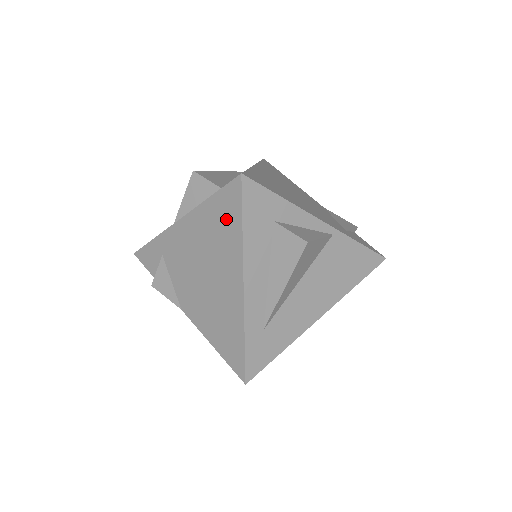
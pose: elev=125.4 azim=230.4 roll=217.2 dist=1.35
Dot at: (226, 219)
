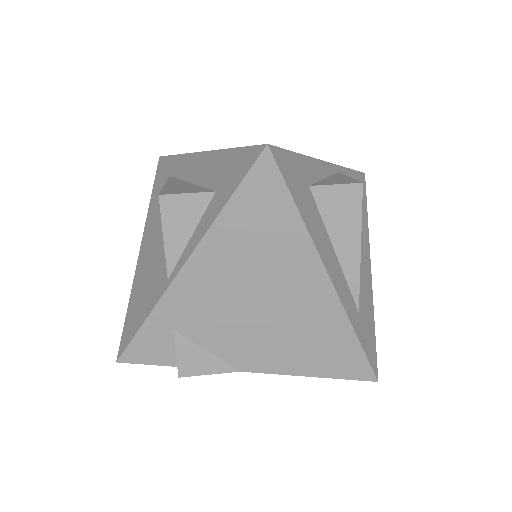
Dot at: (267, 217)
